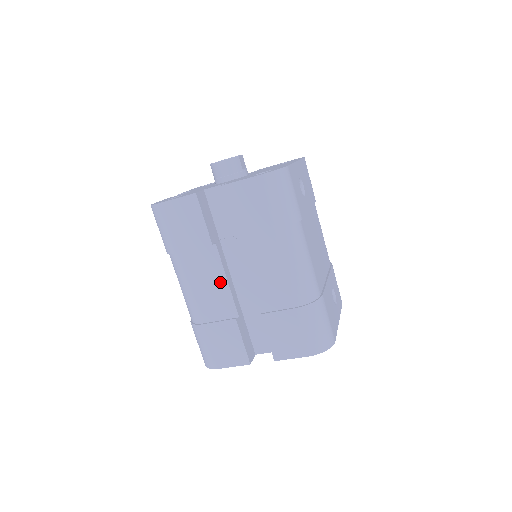
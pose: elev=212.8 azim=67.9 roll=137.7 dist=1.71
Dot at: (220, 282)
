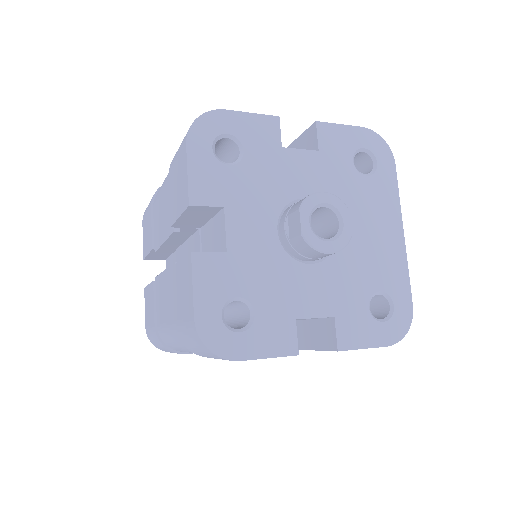
Dot at: occluded
